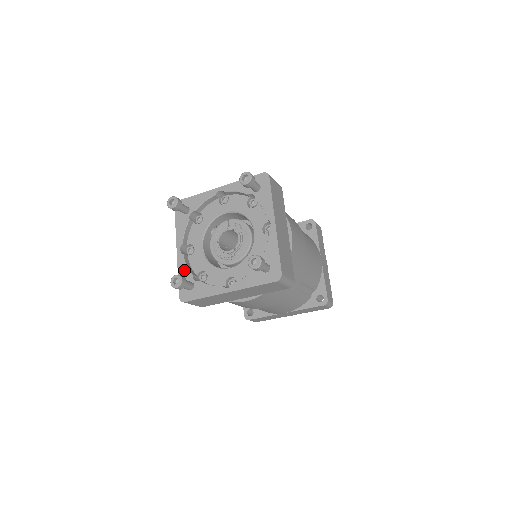
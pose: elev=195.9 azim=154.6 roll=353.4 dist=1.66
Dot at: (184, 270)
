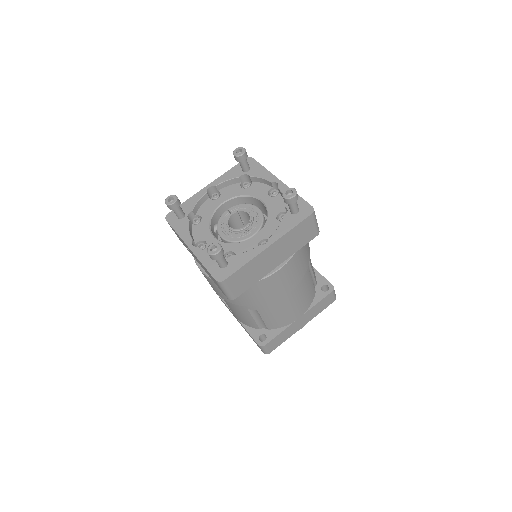
Dot at: (207, 257)
